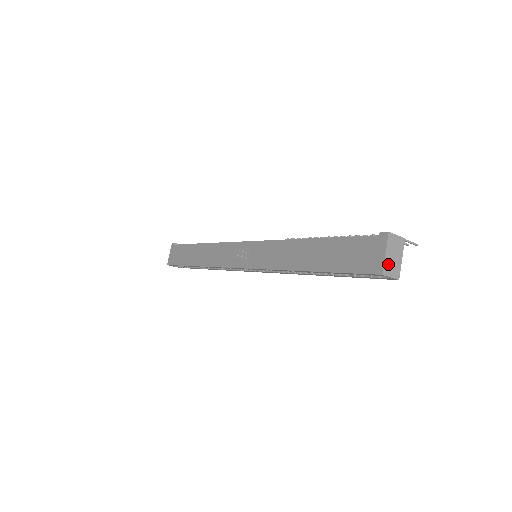
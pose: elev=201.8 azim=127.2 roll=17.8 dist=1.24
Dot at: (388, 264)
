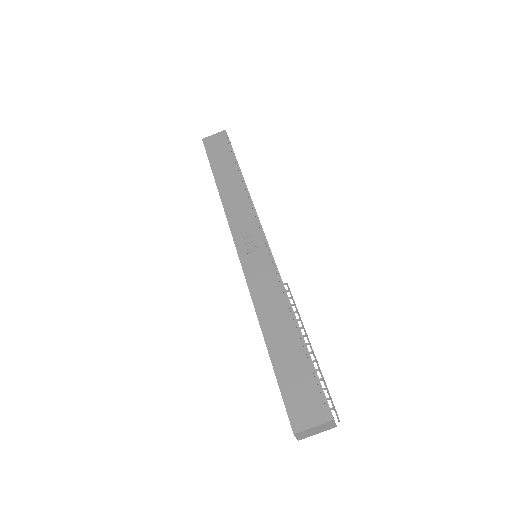
Dot at: (306, 432)
